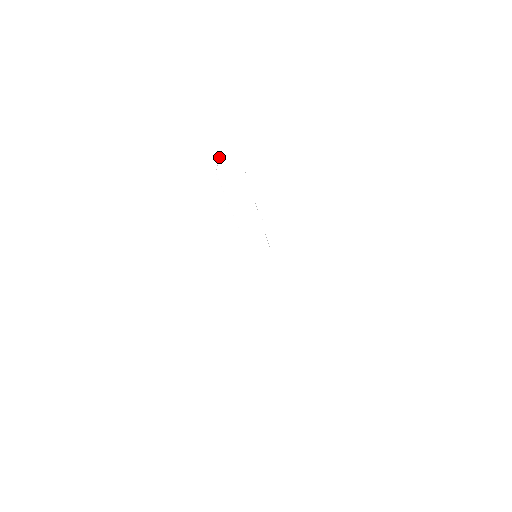
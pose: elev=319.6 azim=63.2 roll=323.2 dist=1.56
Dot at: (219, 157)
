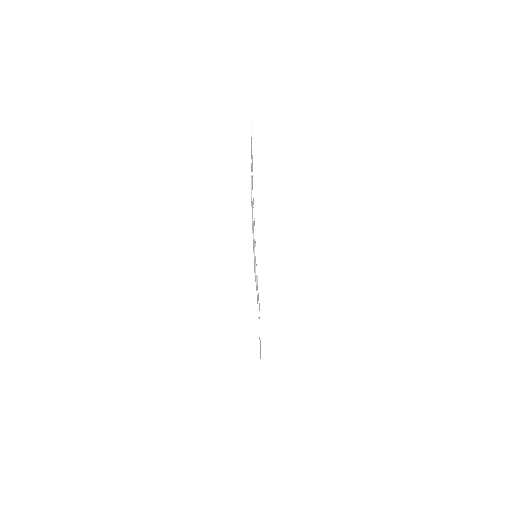
Dot at: occluded
